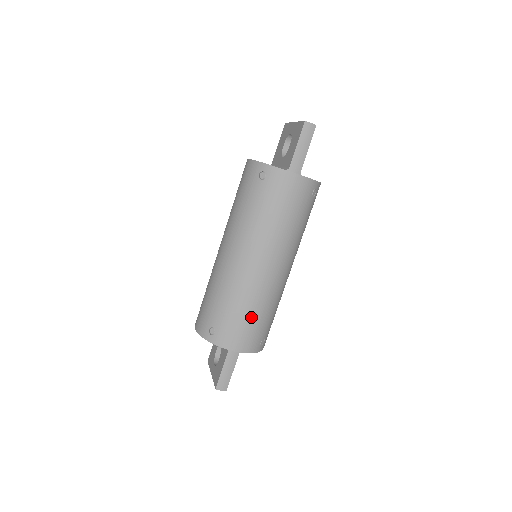
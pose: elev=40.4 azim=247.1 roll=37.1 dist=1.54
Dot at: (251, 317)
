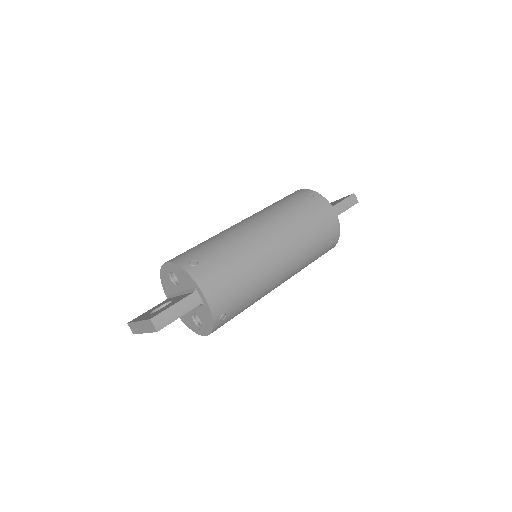
Dot at: (238, 277)
